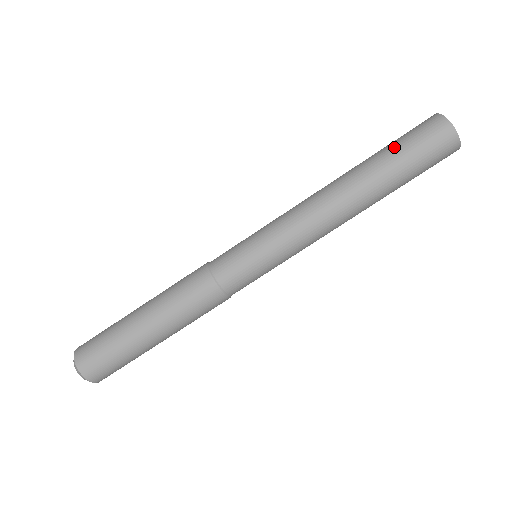
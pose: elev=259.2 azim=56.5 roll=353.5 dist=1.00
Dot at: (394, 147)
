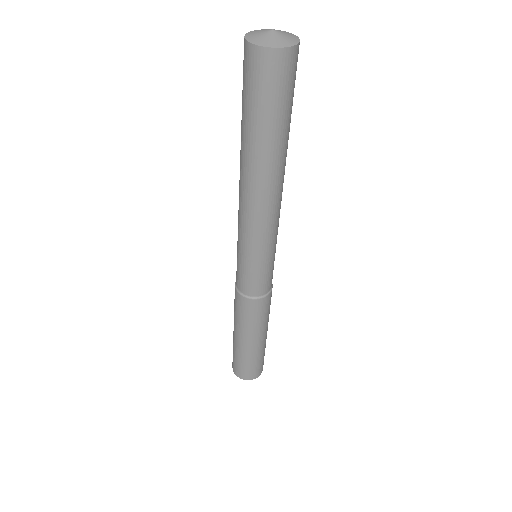
Dot at: (257, 117)
